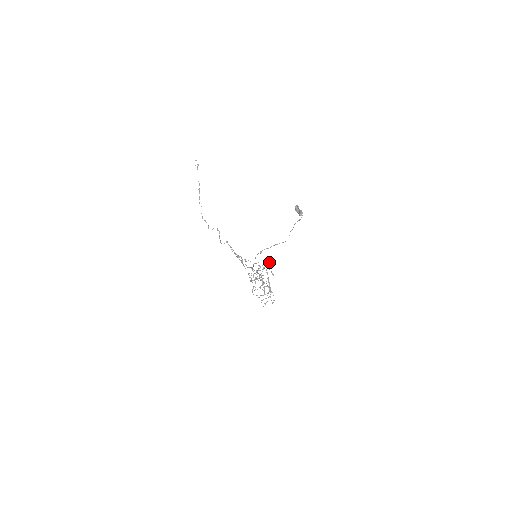
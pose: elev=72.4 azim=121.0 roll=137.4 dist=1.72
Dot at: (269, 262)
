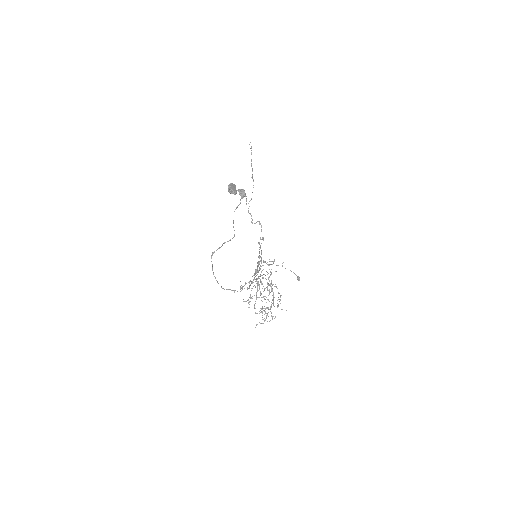
Dot at: occluded
